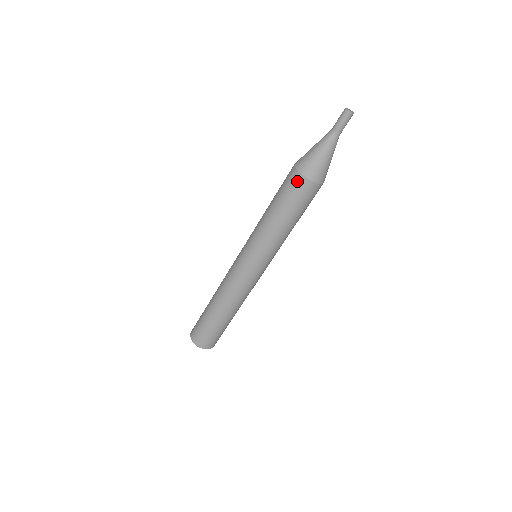
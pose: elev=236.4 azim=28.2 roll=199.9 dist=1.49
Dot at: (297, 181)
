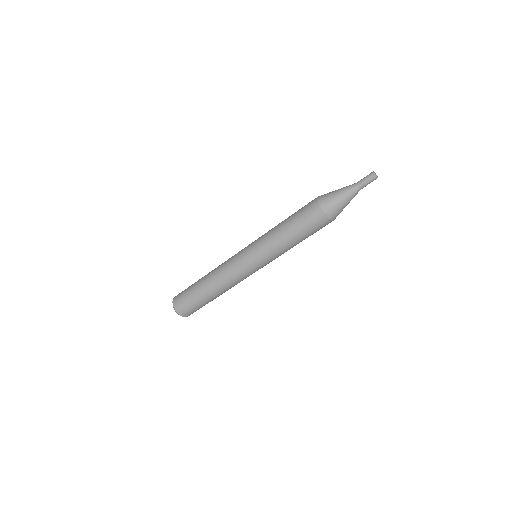
Dot at: (318, 215)
